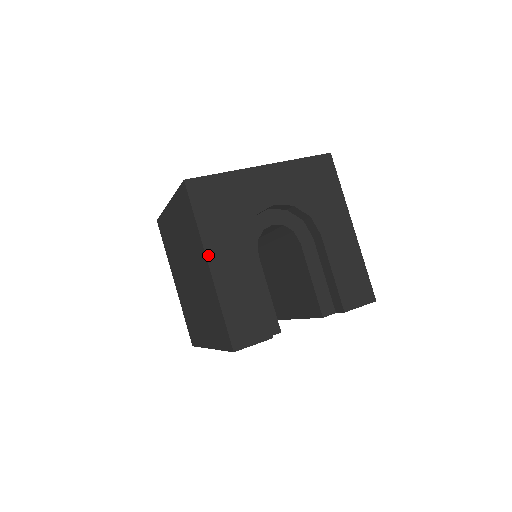
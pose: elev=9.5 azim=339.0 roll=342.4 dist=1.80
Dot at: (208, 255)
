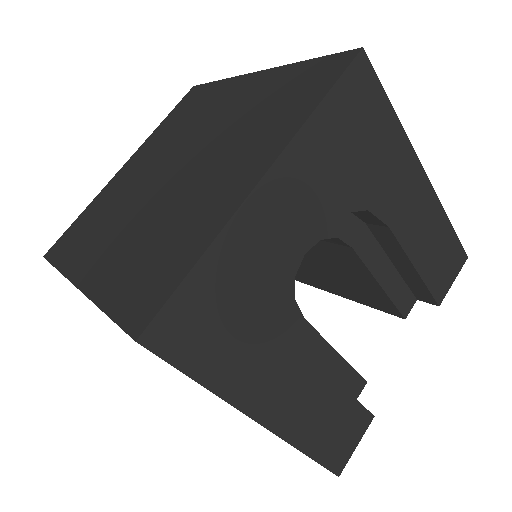
Dot at: (251, 413)
